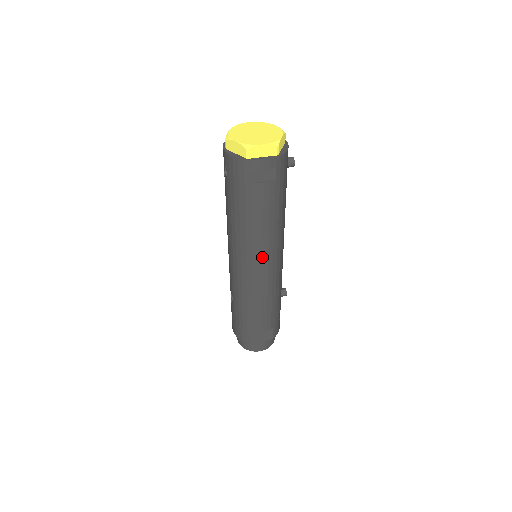
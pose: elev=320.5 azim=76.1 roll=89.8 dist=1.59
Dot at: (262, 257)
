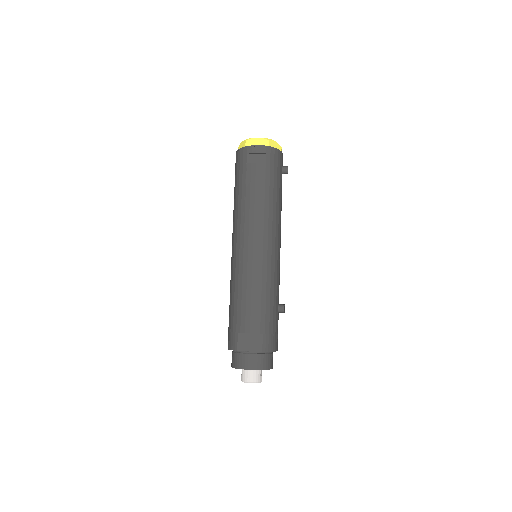
Dot at: (253, 234)
